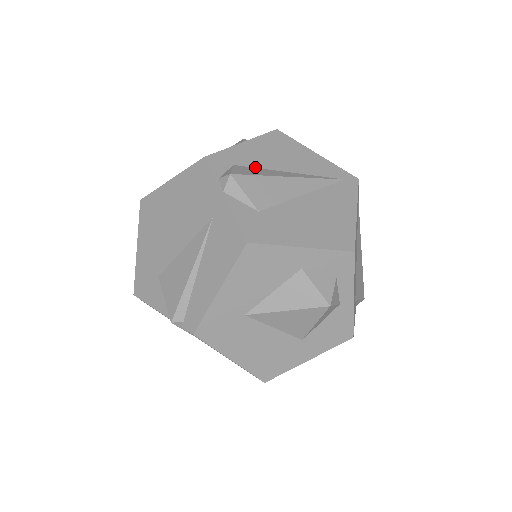
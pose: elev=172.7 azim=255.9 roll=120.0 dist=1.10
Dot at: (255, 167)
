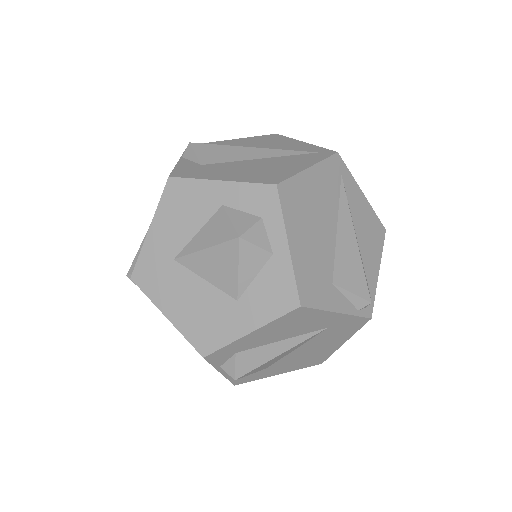
Dot at: occluded
